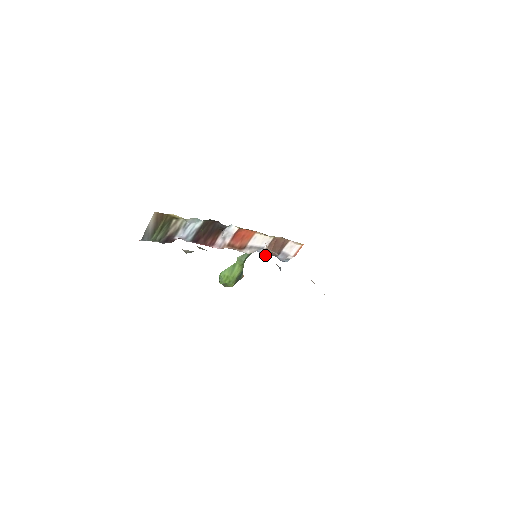
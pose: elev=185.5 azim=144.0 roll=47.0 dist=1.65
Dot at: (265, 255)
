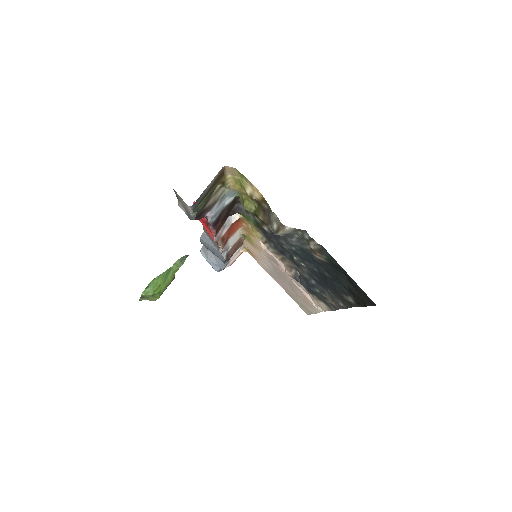
Dot at: (226, 259)
